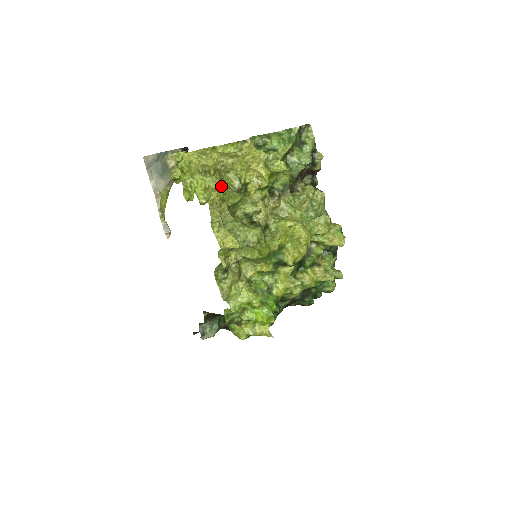
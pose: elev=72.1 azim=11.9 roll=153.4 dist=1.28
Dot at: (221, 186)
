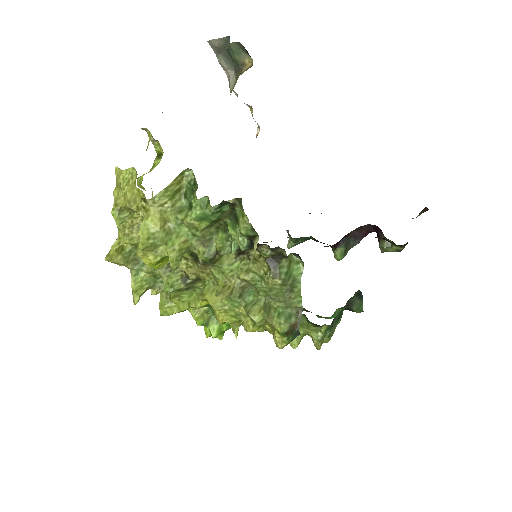
Dot at: (128, 237)
